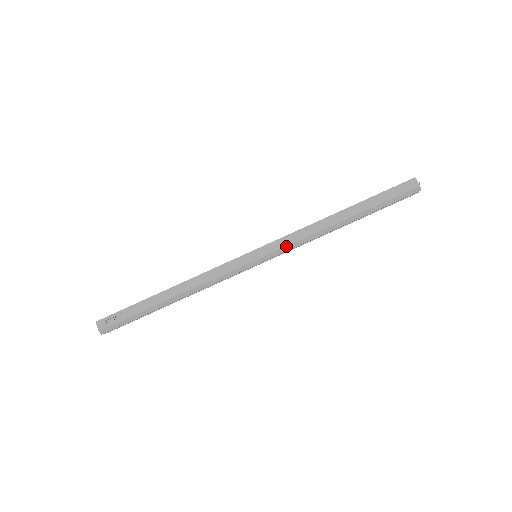
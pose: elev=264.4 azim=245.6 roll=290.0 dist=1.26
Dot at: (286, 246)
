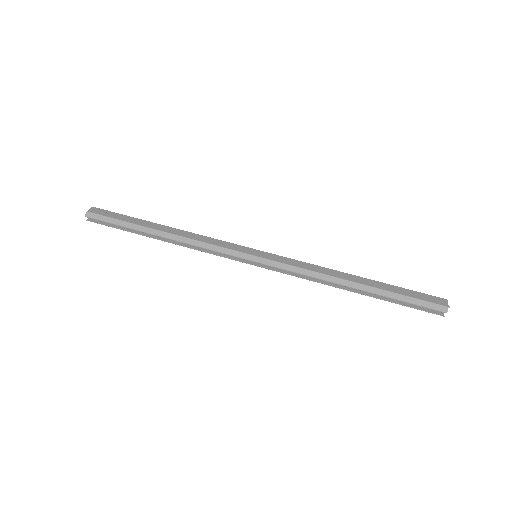
Dot at: (288, 264)
